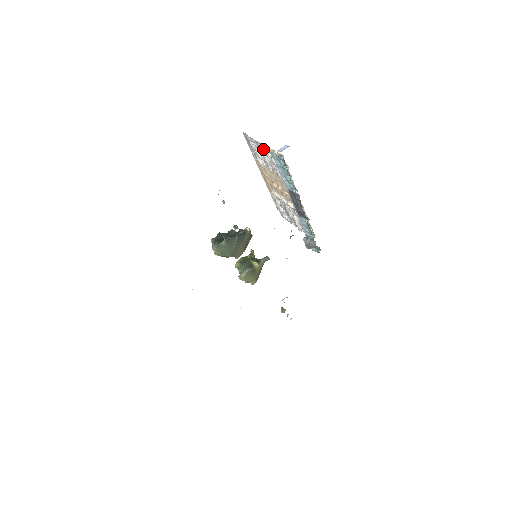
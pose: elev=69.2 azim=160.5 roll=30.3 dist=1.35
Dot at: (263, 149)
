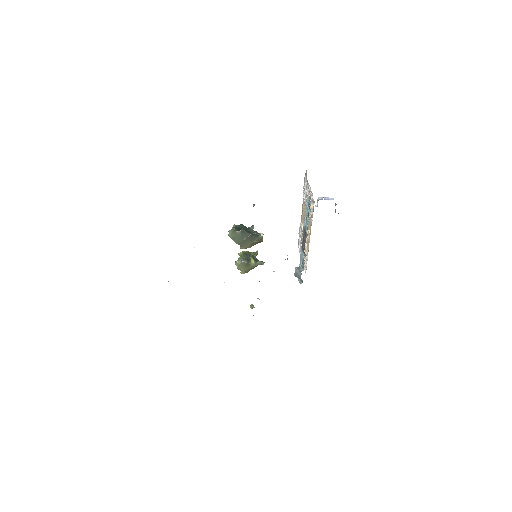
Dot at: occluded
